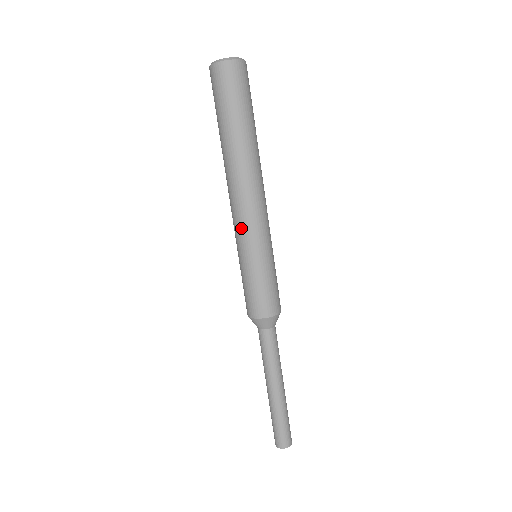
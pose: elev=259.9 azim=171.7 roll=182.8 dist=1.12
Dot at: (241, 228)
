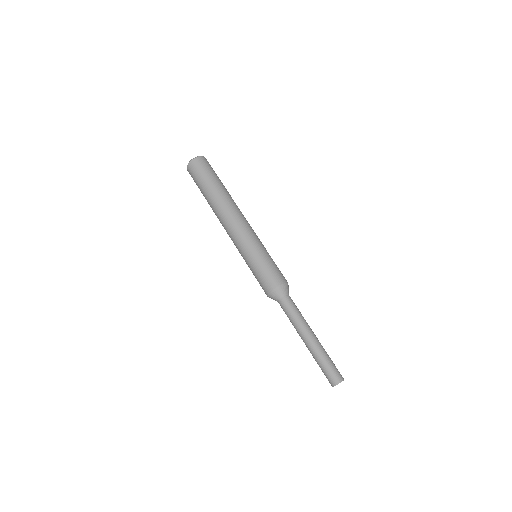
Dot at: (242, 235)
